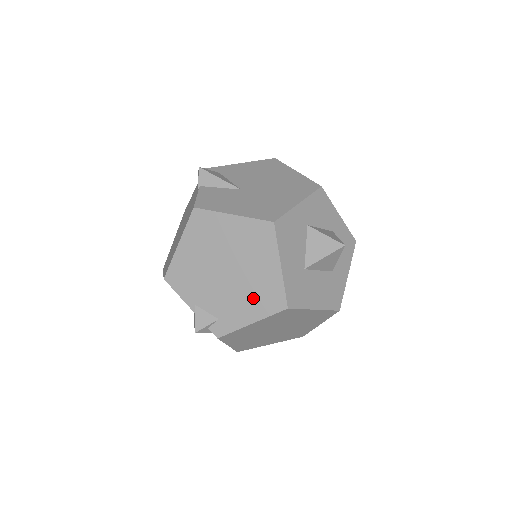
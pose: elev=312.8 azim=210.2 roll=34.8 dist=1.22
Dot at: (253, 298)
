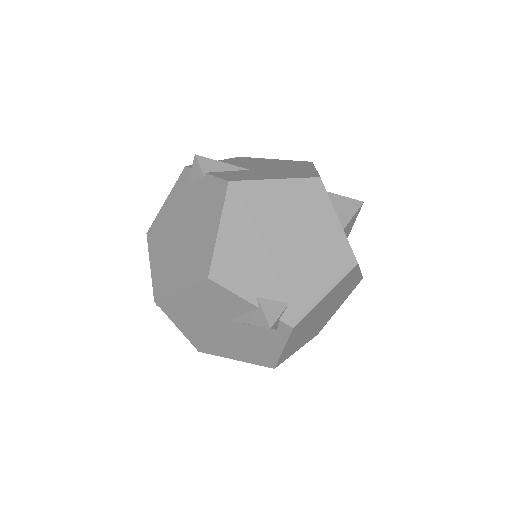
Dot at: (321, 264)
